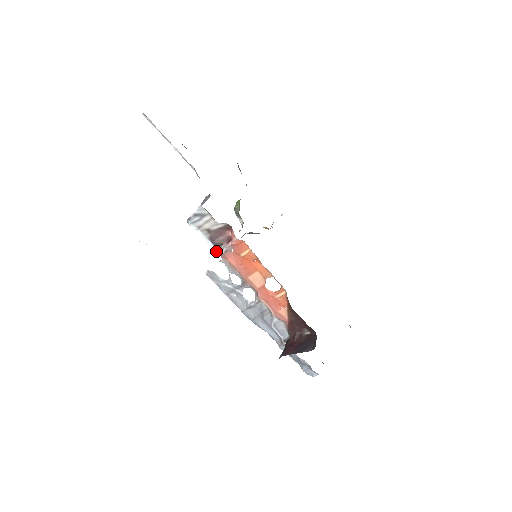
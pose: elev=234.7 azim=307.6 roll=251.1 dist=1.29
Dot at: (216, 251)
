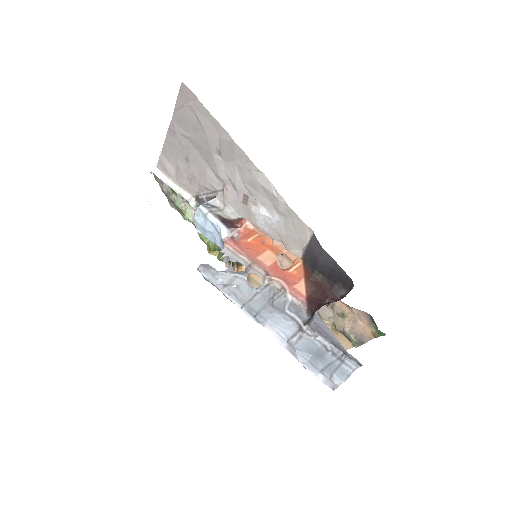
Dot at: (222, 235)
